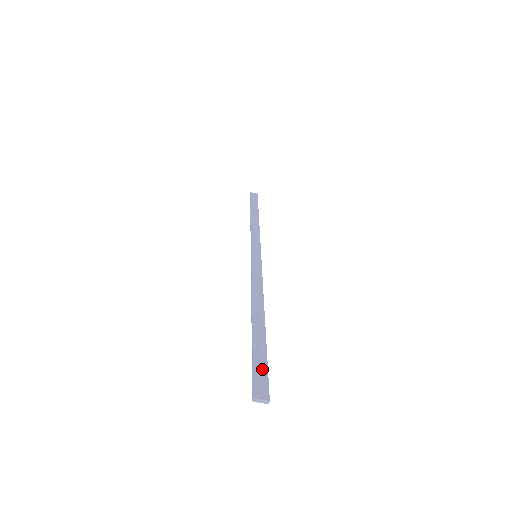
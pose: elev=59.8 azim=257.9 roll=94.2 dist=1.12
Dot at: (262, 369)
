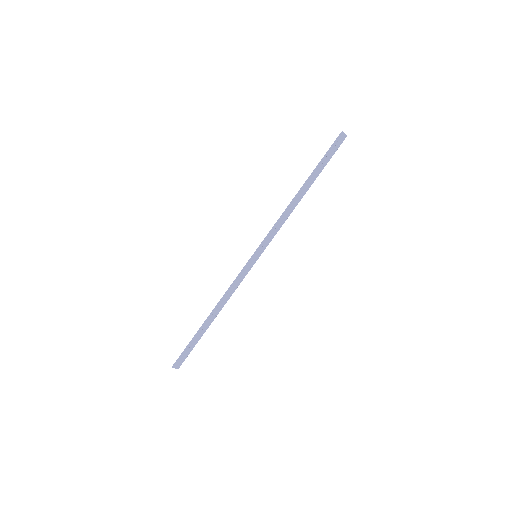
Dot at: (187, 354)
